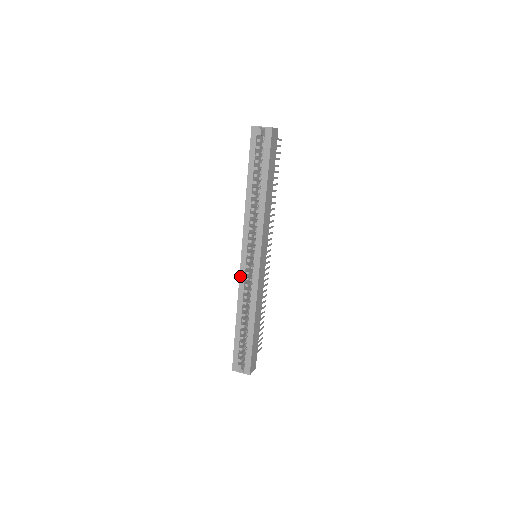
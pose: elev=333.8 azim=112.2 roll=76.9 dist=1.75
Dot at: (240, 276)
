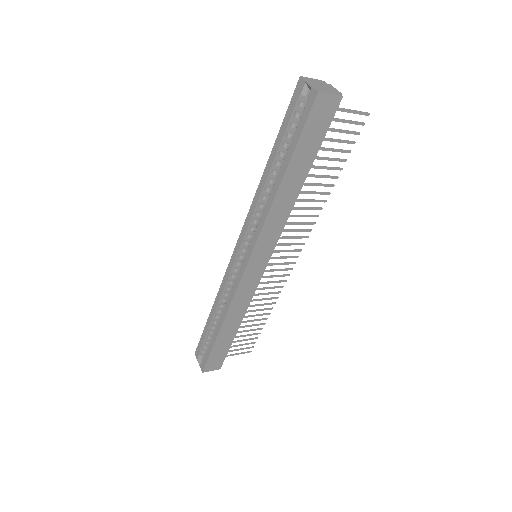
Dot at: (228, 267)
